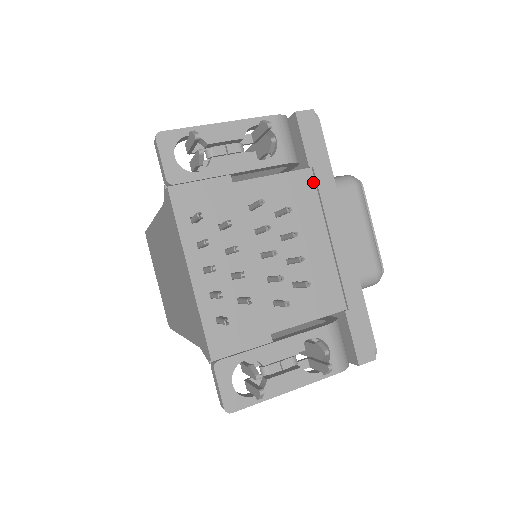
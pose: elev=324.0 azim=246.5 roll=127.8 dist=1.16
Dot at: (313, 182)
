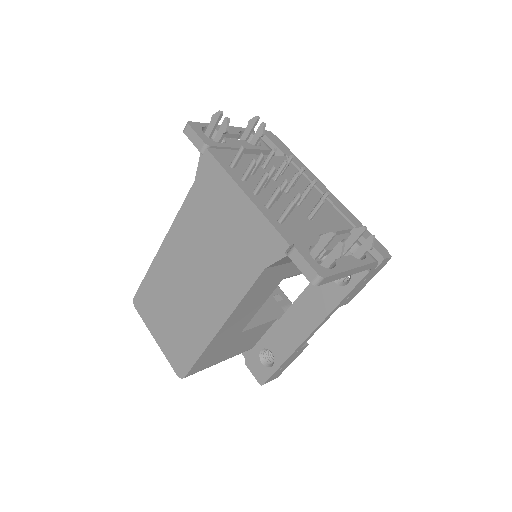
Dot at: (290, 163)
